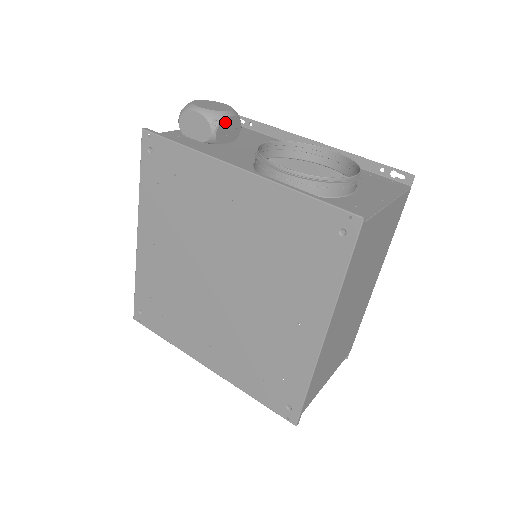
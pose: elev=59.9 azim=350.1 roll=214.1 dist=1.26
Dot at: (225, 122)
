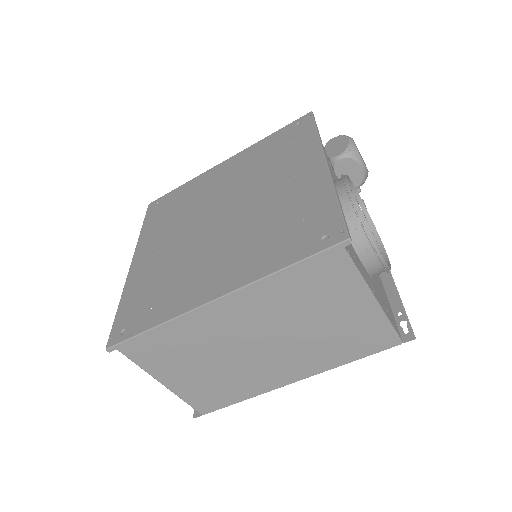
Dot at: (354, 164)
